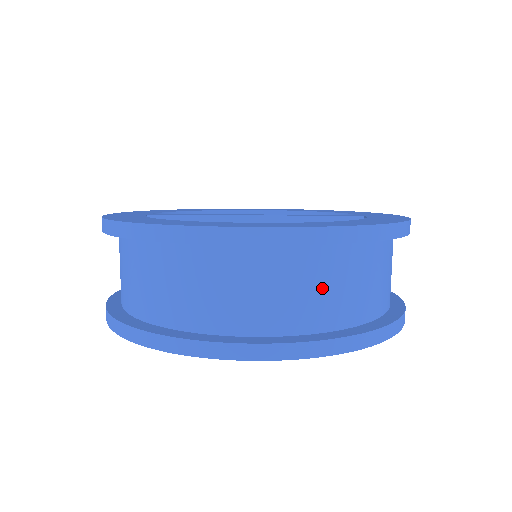
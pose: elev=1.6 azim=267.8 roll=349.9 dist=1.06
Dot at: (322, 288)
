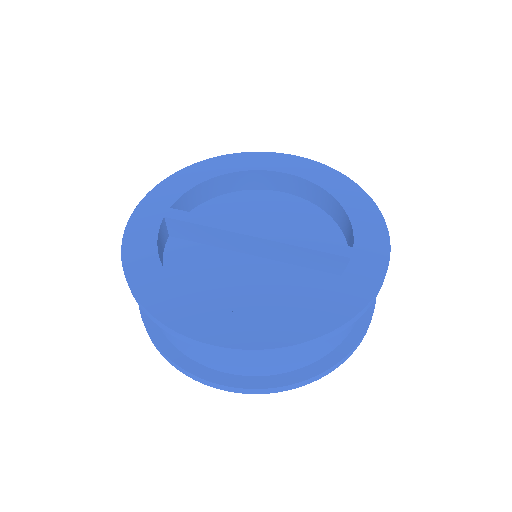
Dot at: (260, 360)
